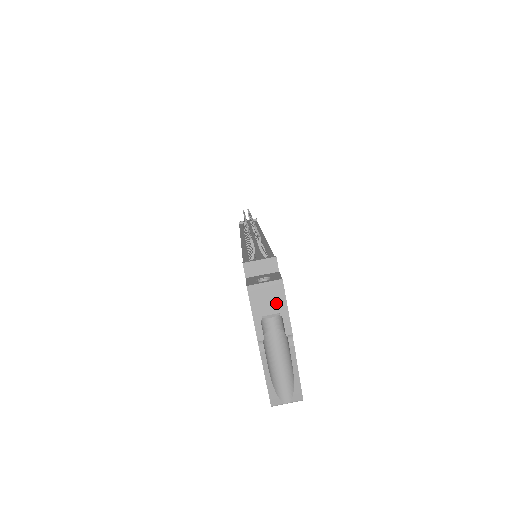
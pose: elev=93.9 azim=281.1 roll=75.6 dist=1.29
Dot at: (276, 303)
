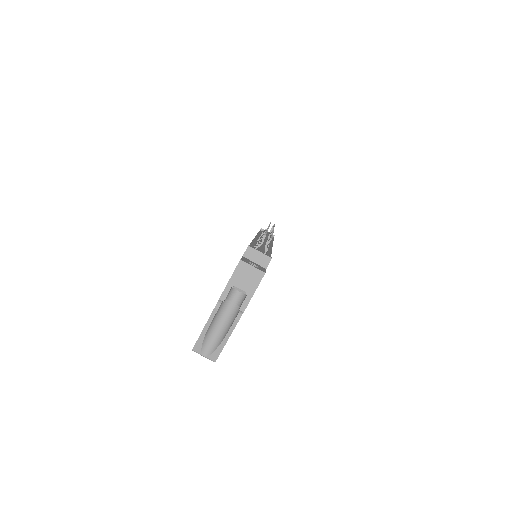
Dot at: (249, 285)
